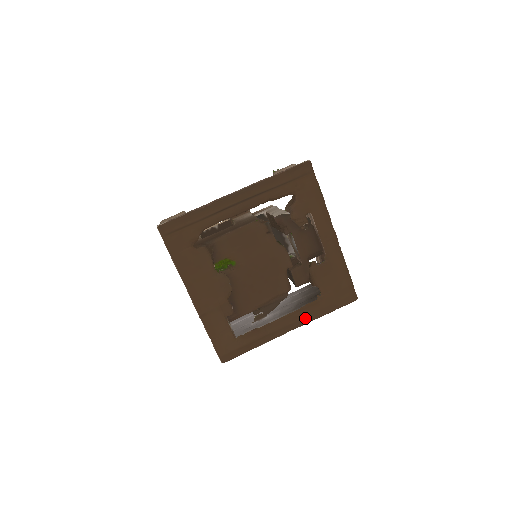
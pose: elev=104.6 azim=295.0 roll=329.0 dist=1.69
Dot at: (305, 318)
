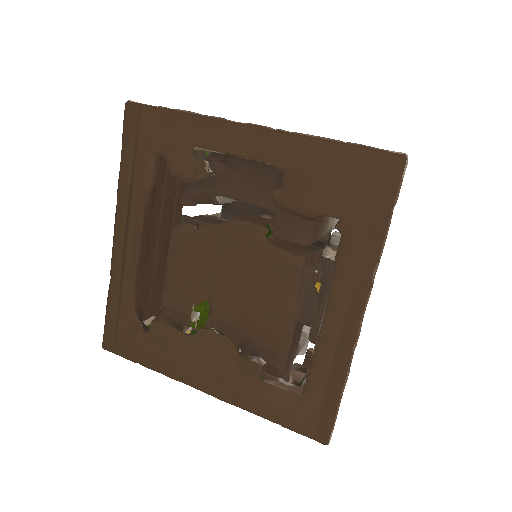
Dot at: (358, 277)
